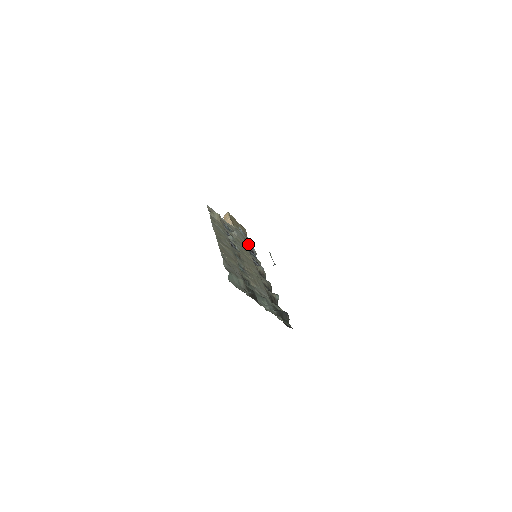
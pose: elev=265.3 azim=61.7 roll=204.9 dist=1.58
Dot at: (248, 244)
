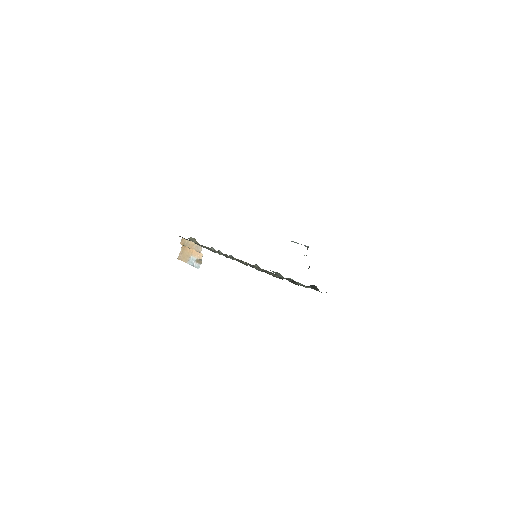
Dot at: occluded
